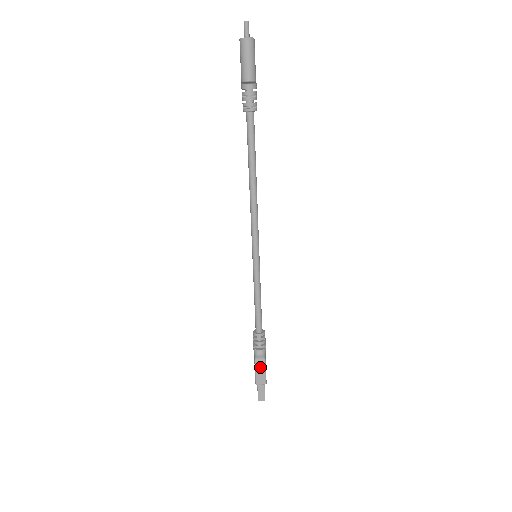
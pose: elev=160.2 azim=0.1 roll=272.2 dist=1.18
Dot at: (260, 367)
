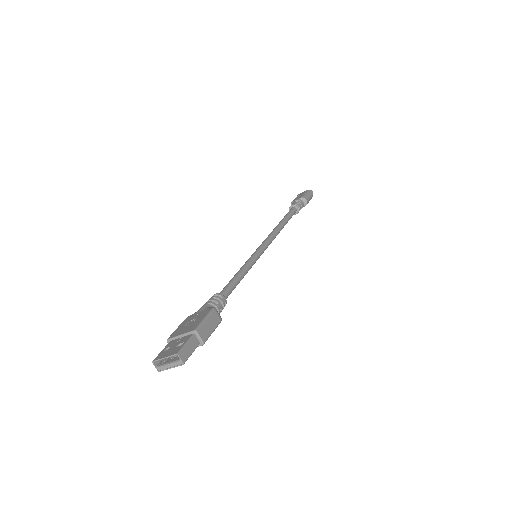
Dot at: (214, 319)
